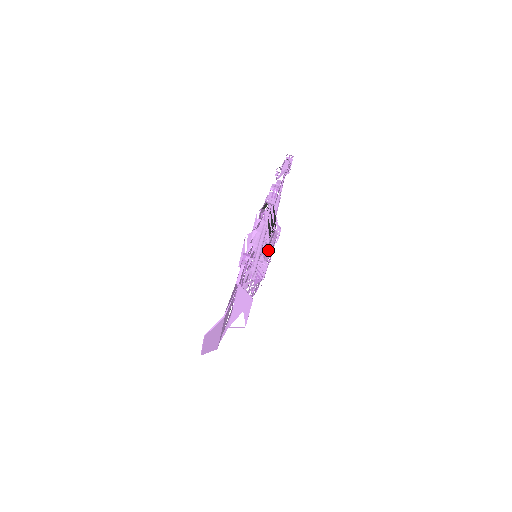
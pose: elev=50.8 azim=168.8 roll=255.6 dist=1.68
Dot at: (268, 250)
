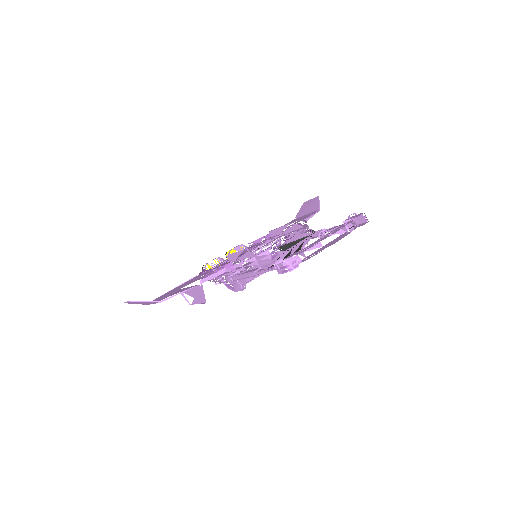
Dot at: occluded
